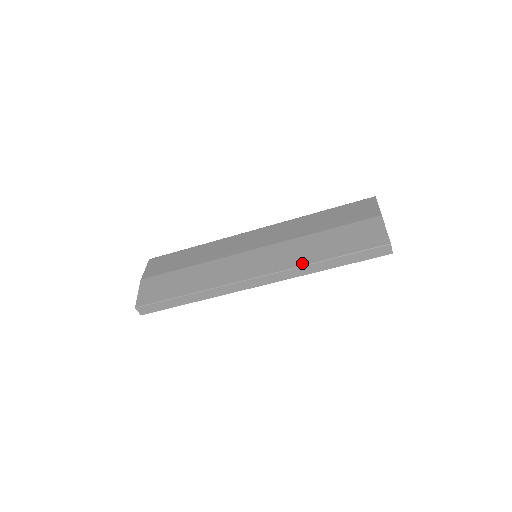
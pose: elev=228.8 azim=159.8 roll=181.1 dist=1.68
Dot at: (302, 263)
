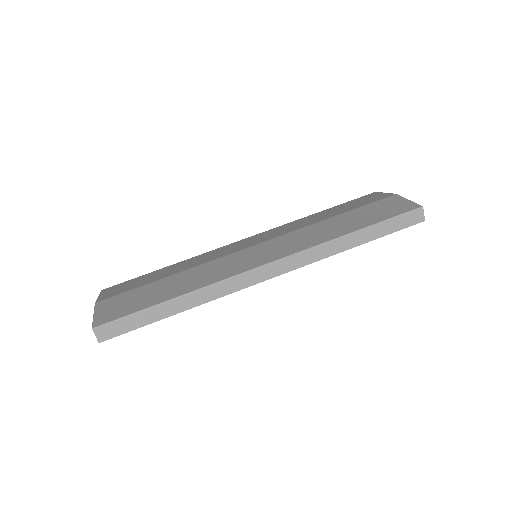
Dot at: (325, 240)
